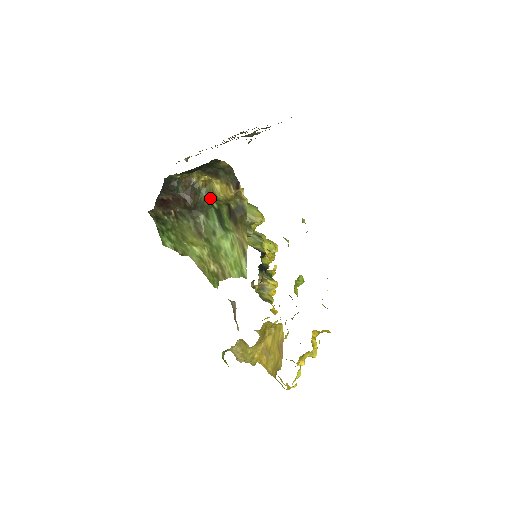
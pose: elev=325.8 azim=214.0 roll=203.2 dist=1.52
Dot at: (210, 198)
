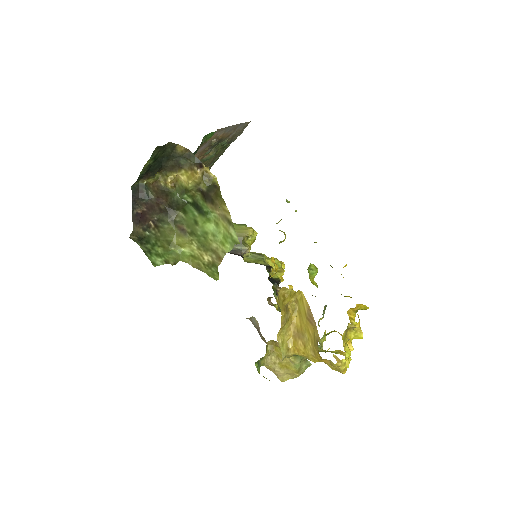
Dot at: (182, 195)
